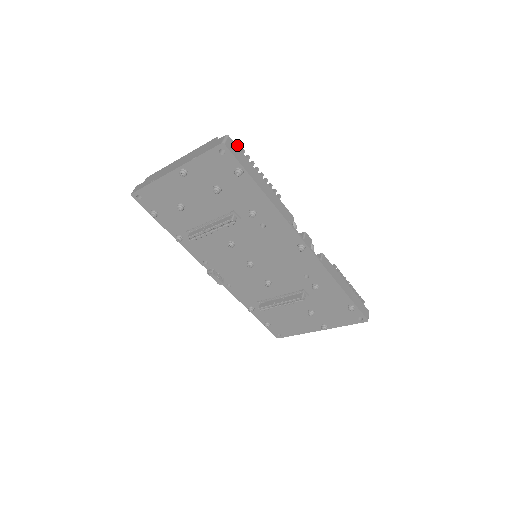
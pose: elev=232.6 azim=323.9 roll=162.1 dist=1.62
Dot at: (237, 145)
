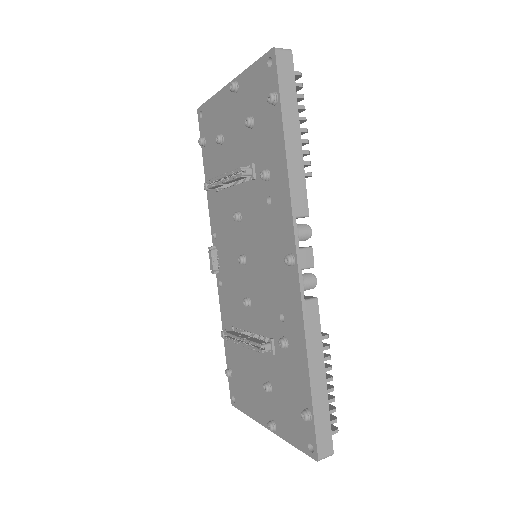
Dot at: (296, 71)
